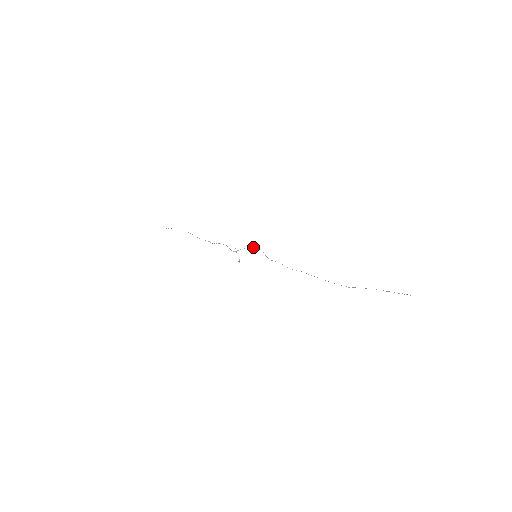
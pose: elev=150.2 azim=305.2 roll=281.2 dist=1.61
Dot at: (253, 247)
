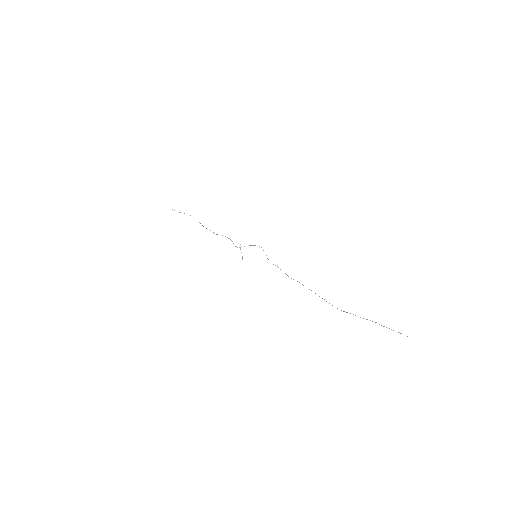
Dot at: occluded
